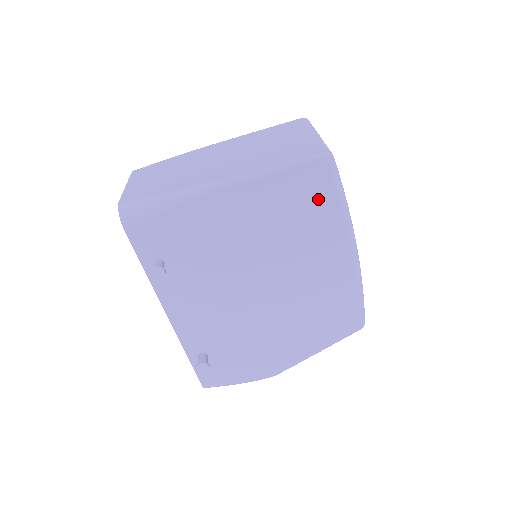
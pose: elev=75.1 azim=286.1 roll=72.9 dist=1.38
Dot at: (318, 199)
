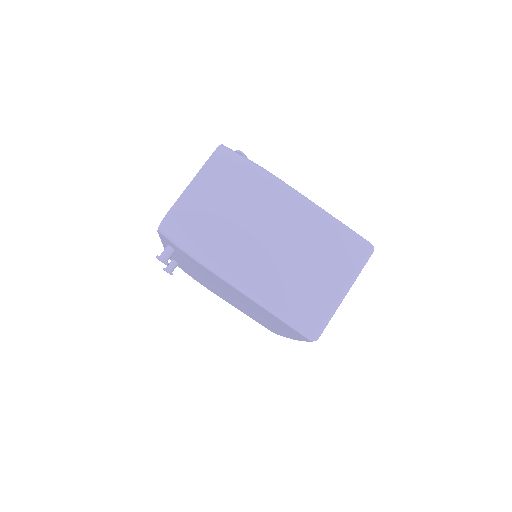
Dot at: (290, 331)
